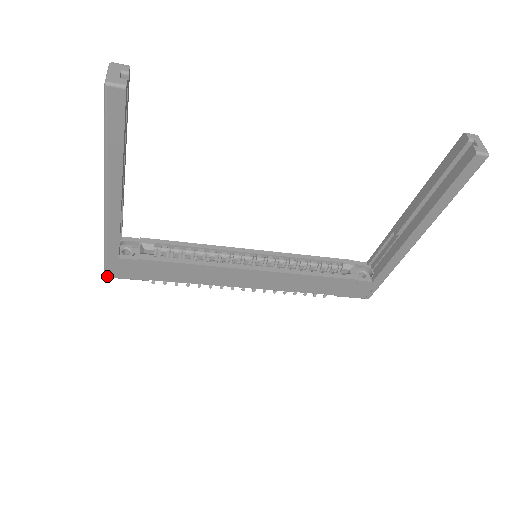
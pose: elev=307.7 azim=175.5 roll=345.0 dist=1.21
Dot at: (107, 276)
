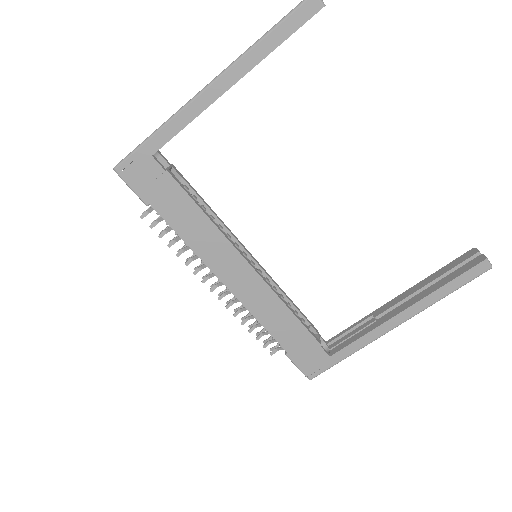
Dot at: (117, 169)
